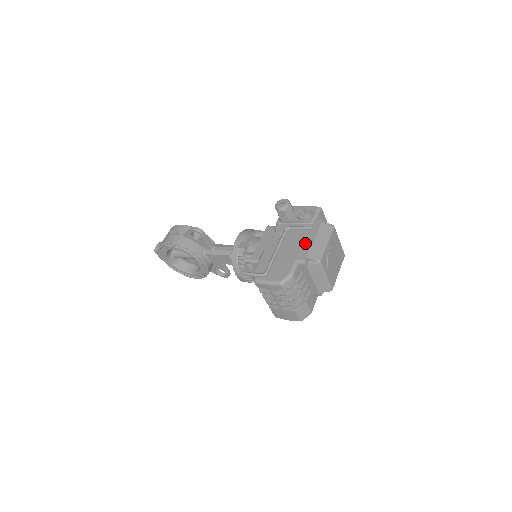
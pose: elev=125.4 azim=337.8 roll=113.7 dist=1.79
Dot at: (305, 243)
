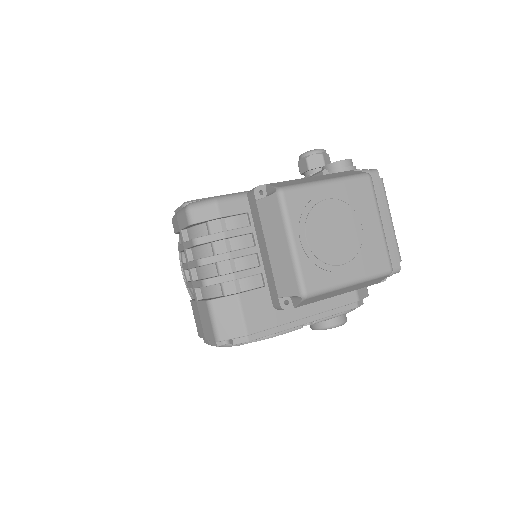
Dot at: occluded
